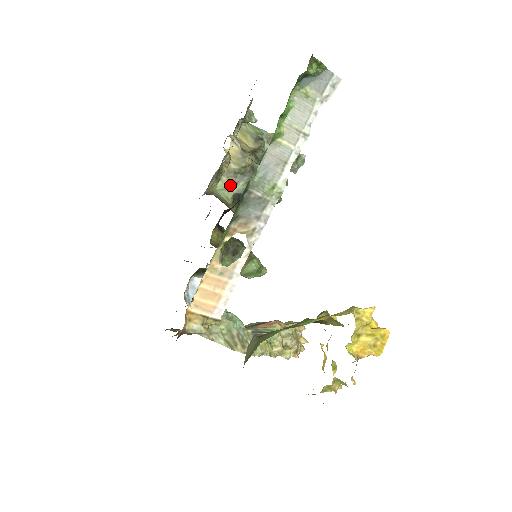
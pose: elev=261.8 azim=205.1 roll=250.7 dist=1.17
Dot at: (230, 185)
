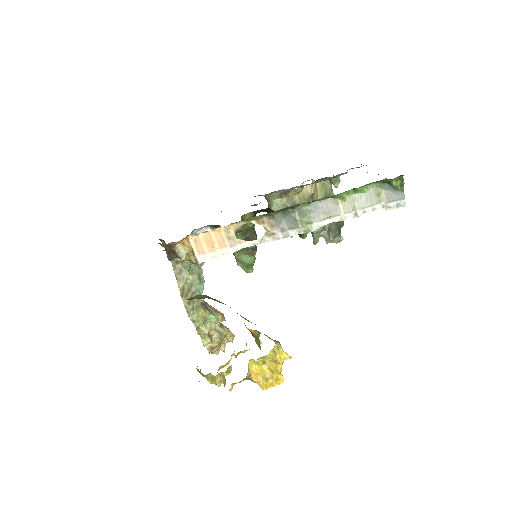
Dot at: (284, 207)
